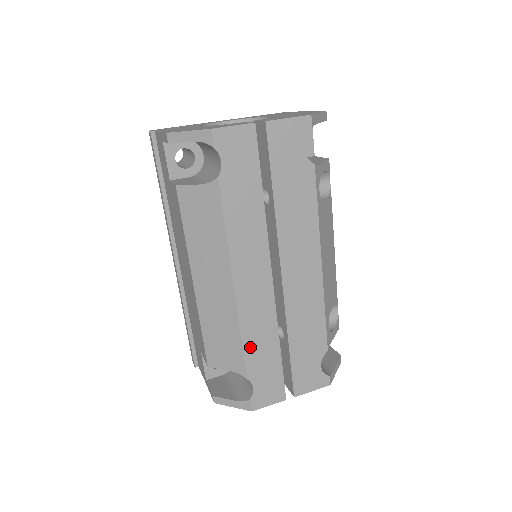
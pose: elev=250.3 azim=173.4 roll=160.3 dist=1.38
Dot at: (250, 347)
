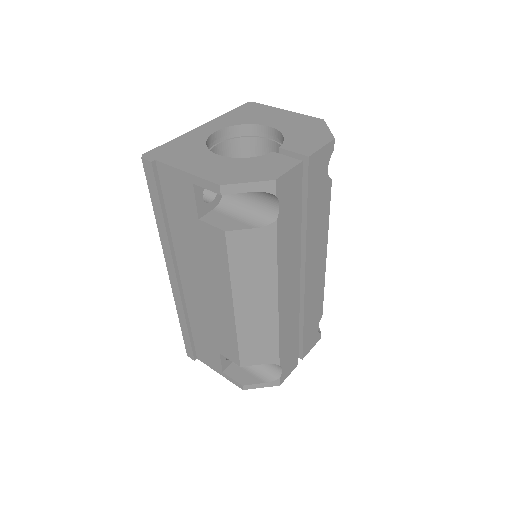
Dot at: (283, 342)
